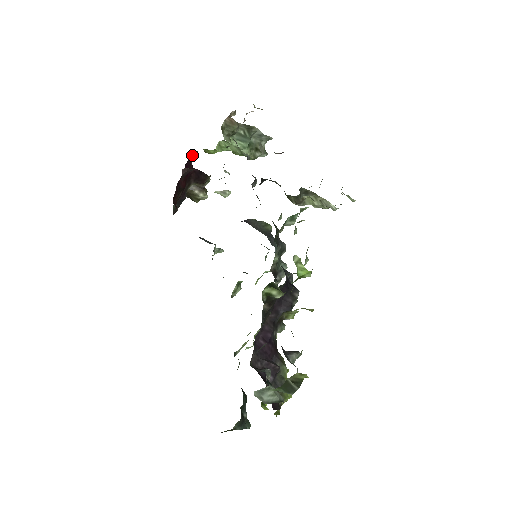
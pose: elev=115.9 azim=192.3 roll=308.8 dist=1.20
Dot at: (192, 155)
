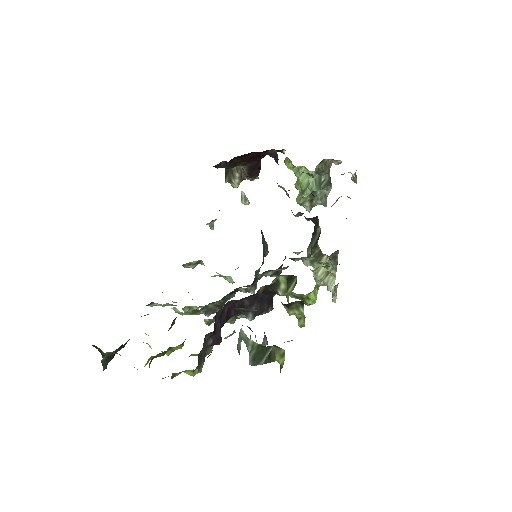
Dot at: (280, 151)
